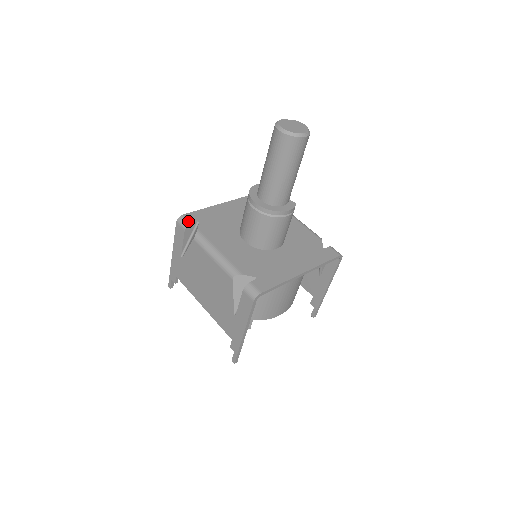
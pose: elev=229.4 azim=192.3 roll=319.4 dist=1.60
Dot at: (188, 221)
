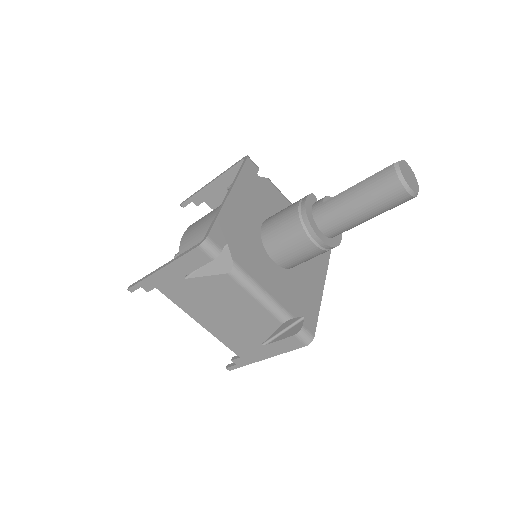
Dot at: (218, 247)
